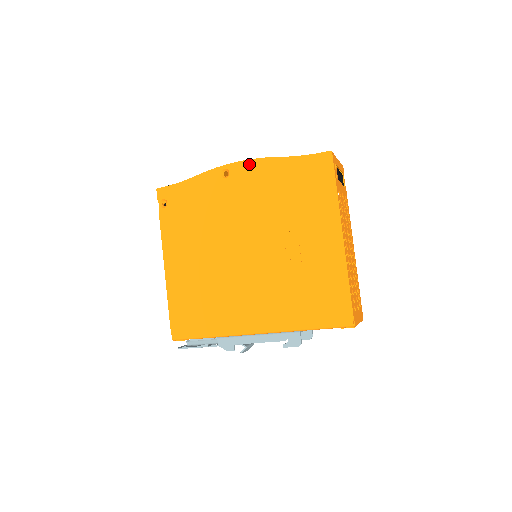
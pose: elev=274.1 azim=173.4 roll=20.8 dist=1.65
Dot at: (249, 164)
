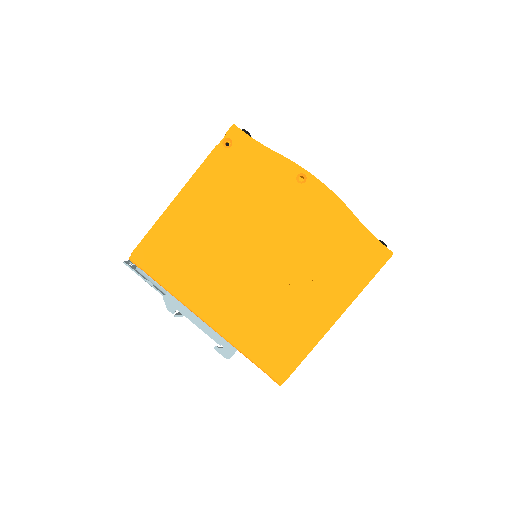
Dot at: (327, 193)
